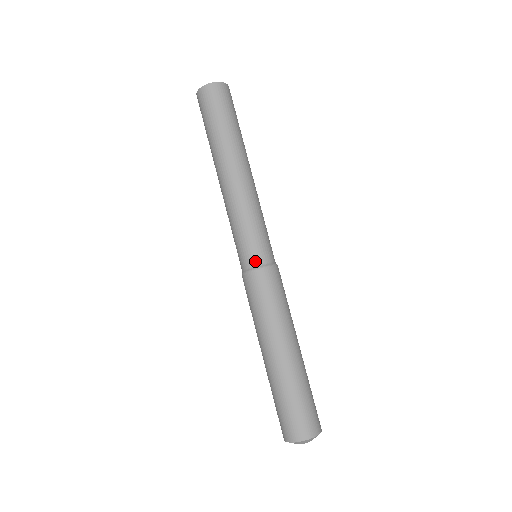
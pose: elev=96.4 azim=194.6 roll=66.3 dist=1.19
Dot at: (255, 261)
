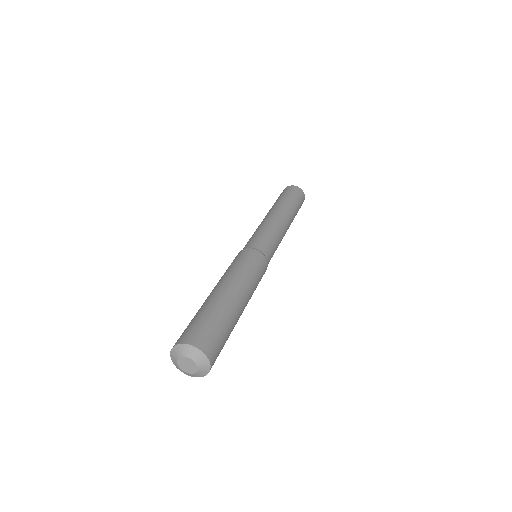
Dot at: (258, 247)
